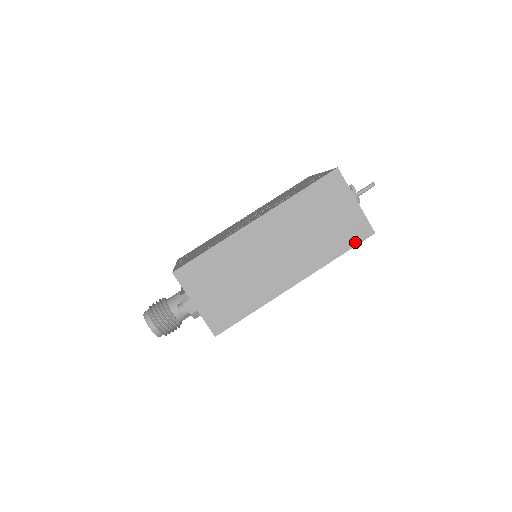
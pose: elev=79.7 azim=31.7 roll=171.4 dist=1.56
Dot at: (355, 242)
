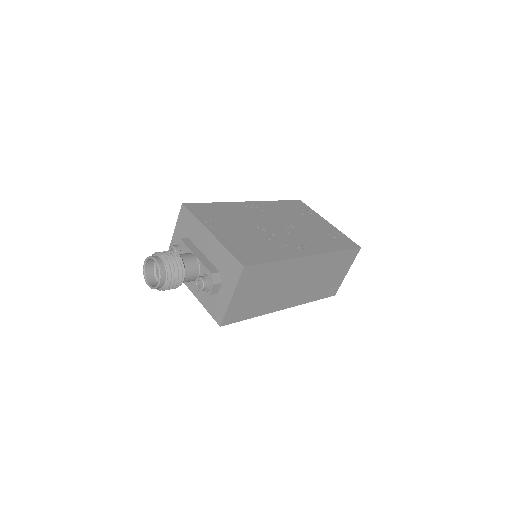
Dot at: (325, 296)
